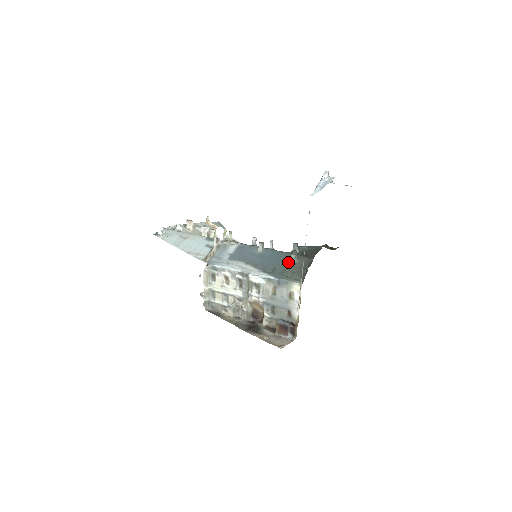
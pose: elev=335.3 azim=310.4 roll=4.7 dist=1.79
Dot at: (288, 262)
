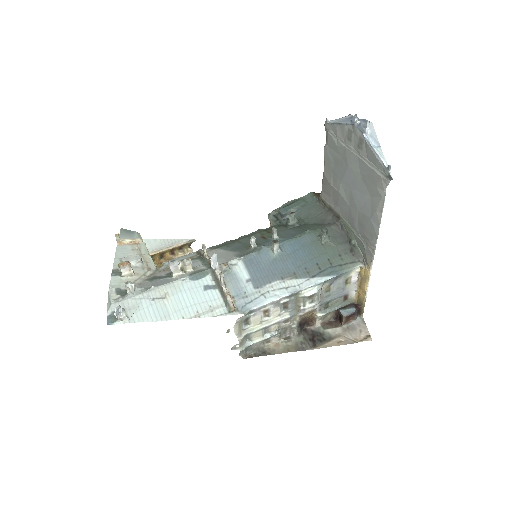
Dot at: (321, 246)
